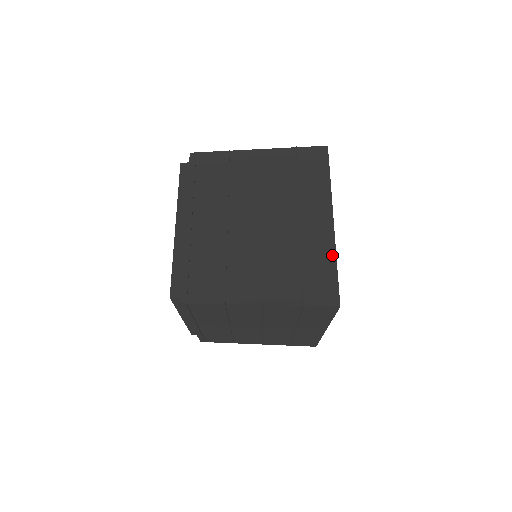
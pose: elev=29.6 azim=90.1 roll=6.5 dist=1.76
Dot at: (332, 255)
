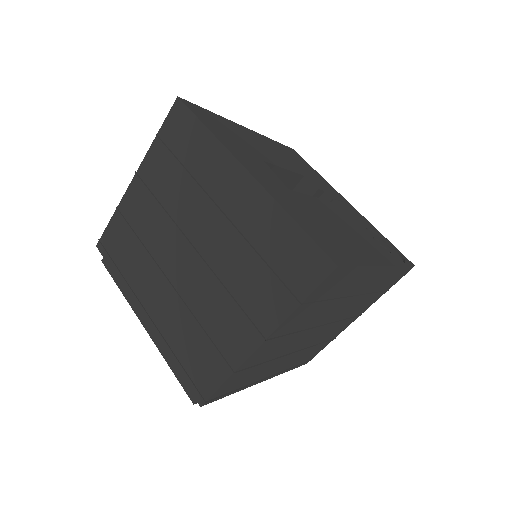
Dot at: (279, 213)
